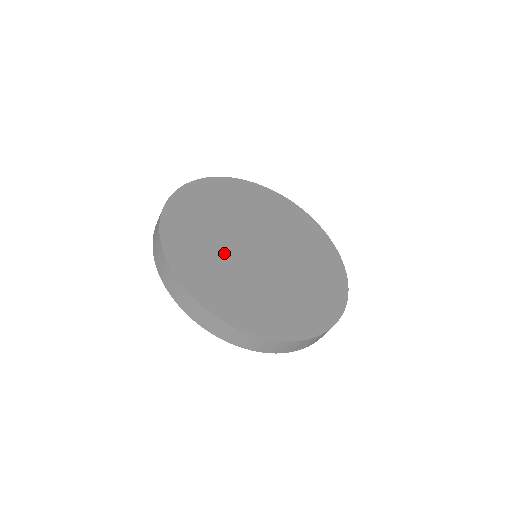
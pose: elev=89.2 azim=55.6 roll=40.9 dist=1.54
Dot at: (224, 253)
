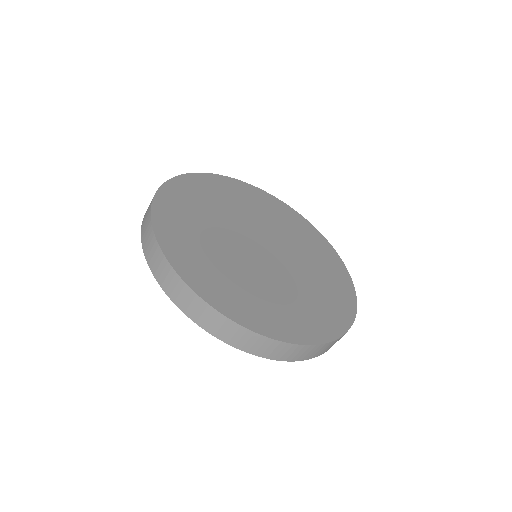
Dot at: (241, 267)
